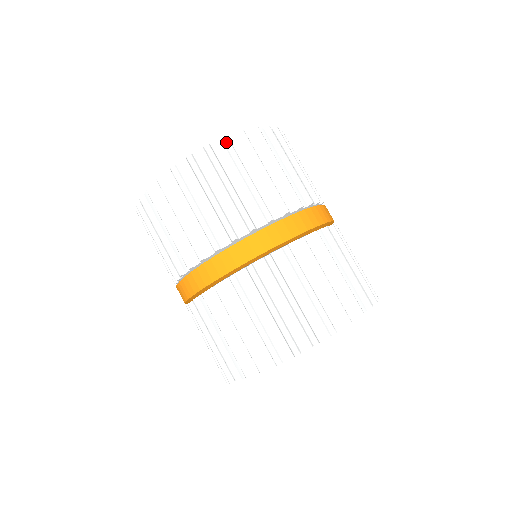
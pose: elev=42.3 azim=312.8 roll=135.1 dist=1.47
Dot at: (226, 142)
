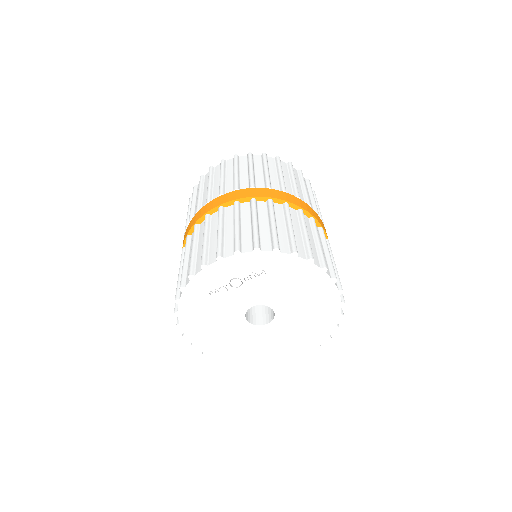
Dot at: (278, 158)
